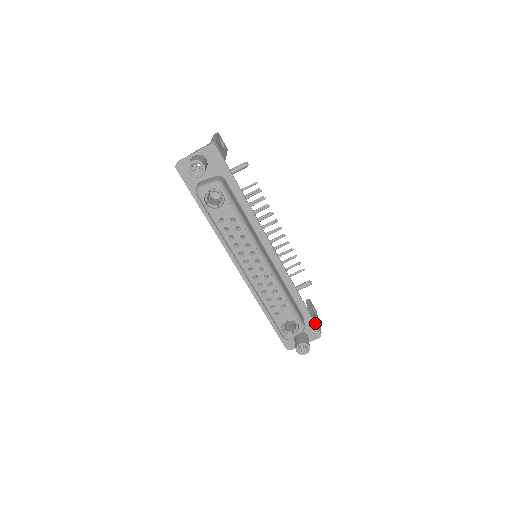
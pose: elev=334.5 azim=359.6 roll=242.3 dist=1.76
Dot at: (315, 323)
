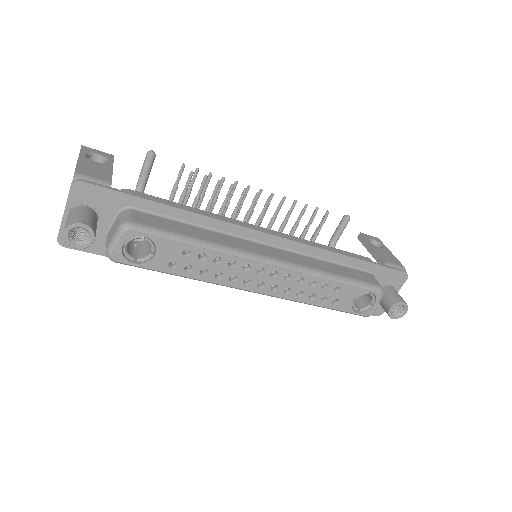
Dot at: (390, 268)
